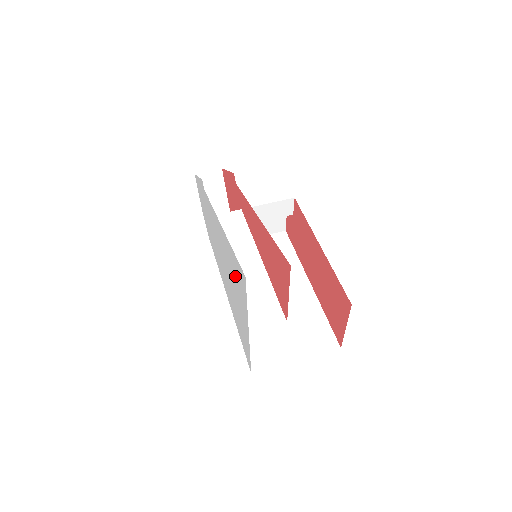
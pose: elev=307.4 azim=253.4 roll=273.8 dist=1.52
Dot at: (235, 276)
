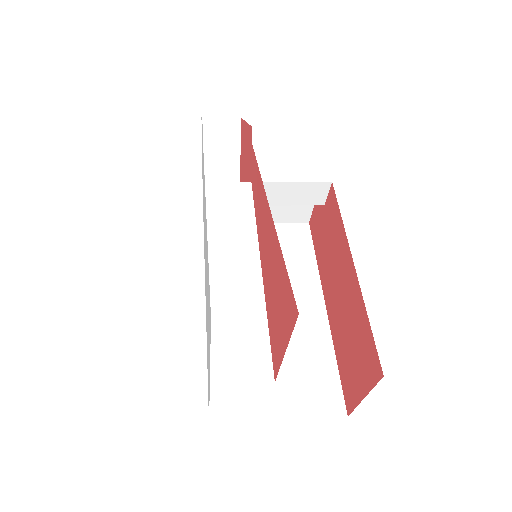
Dot at: occluded
